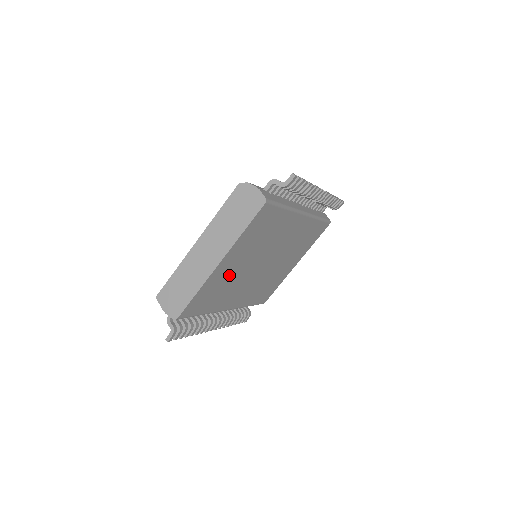
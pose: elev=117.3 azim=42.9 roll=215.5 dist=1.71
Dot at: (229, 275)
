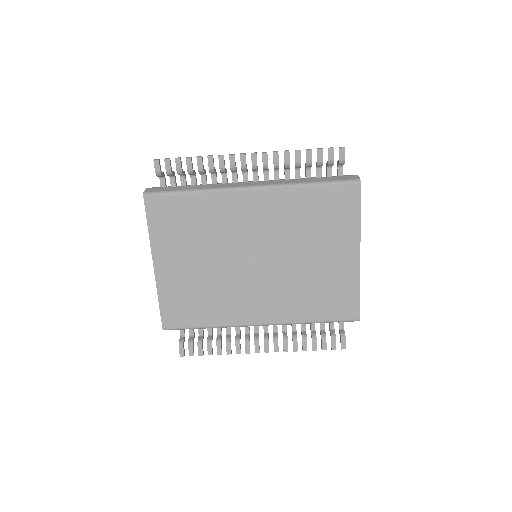
Dot at: (193, 278)
